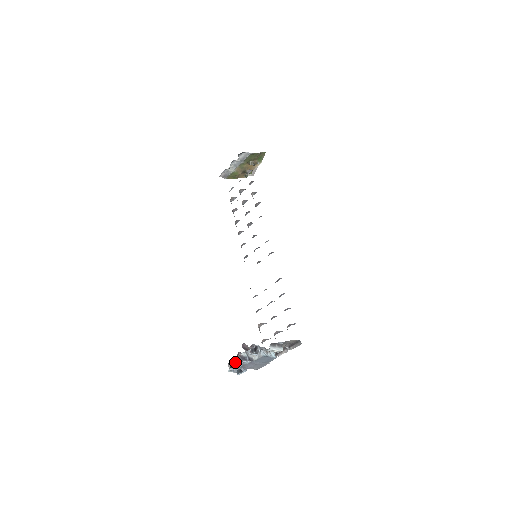
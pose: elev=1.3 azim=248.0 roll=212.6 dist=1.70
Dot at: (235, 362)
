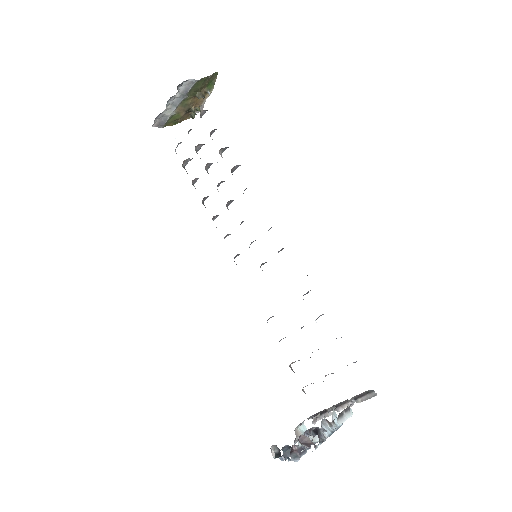
Dot at: (288, 458)
